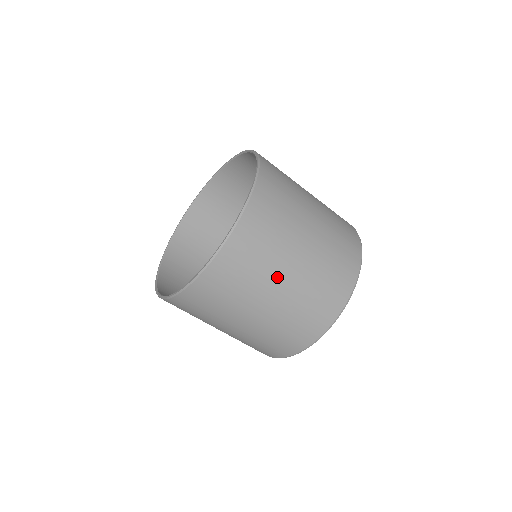
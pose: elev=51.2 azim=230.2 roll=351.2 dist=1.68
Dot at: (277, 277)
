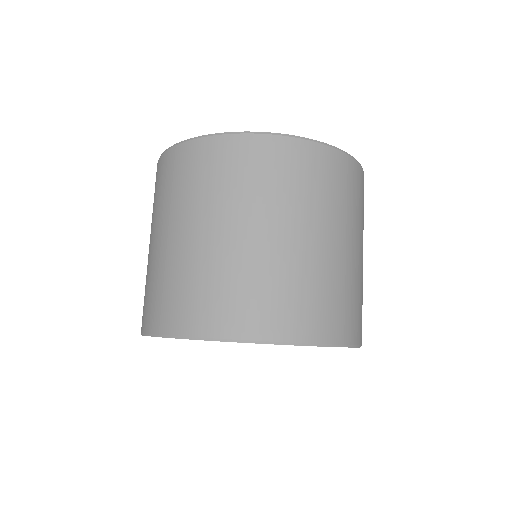
Dot at: (336, 229)
